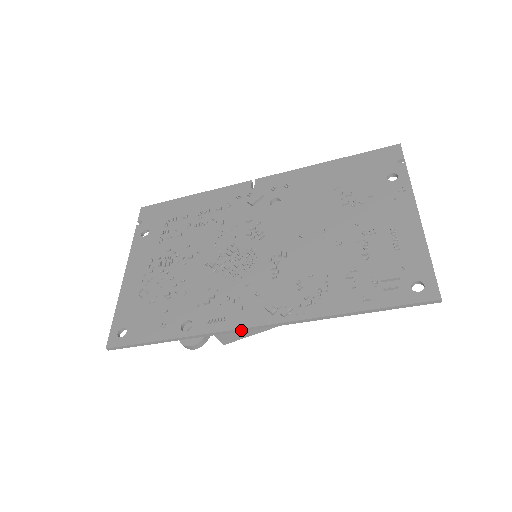
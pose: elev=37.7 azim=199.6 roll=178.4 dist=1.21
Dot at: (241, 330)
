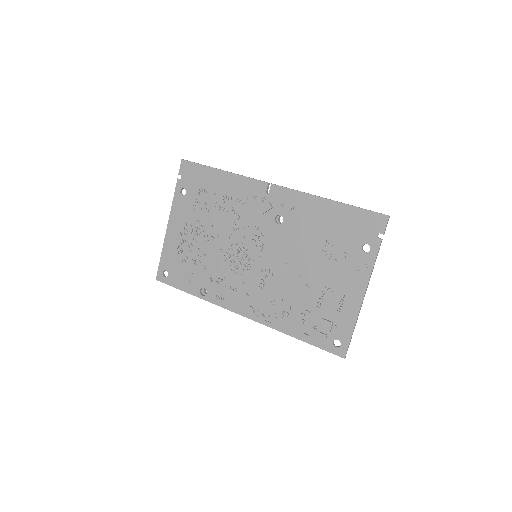
Dot at: (233, 311)
